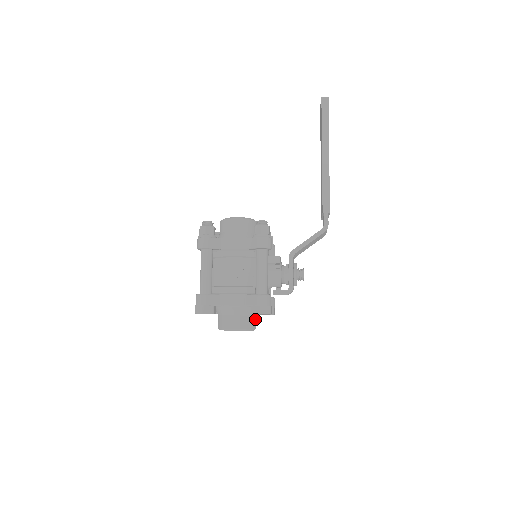
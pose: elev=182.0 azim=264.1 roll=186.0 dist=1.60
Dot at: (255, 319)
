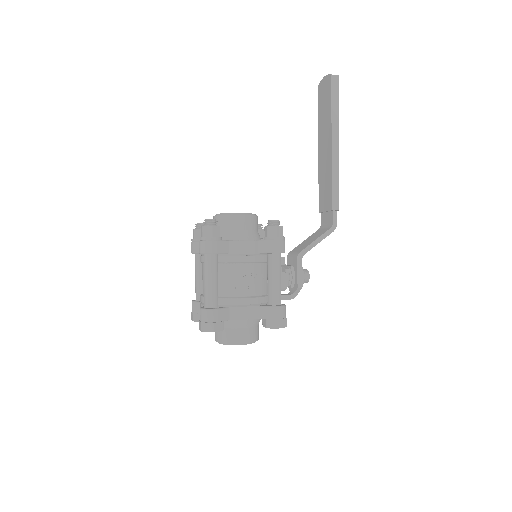
Dot at: (258, 328)
